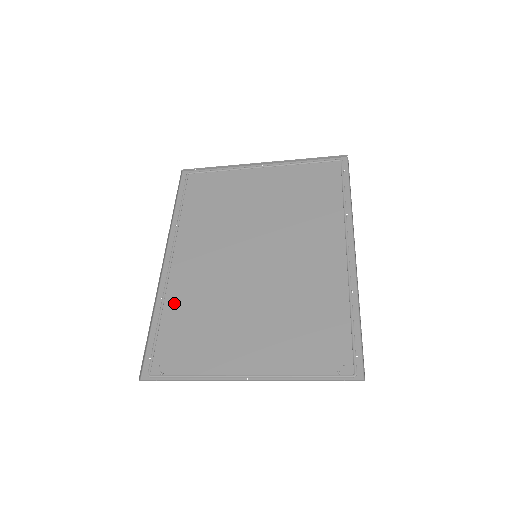
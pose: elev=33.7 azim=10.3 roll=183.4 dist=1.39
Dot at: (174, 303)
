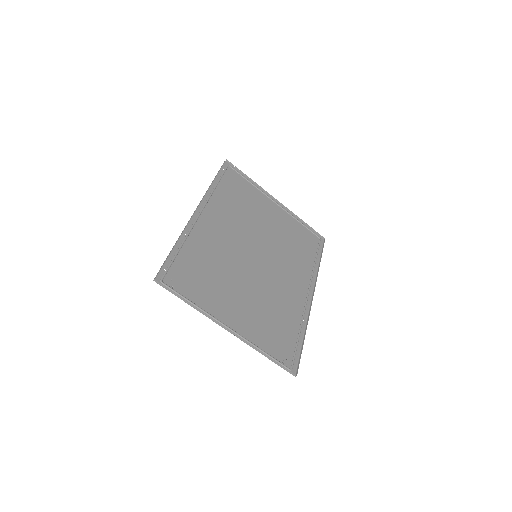
Dot at: (194, 245)
